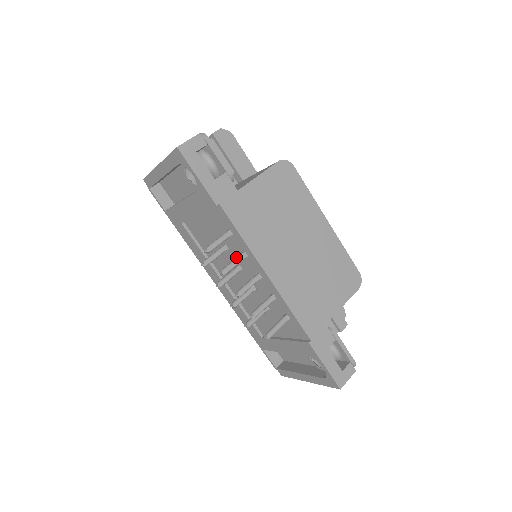
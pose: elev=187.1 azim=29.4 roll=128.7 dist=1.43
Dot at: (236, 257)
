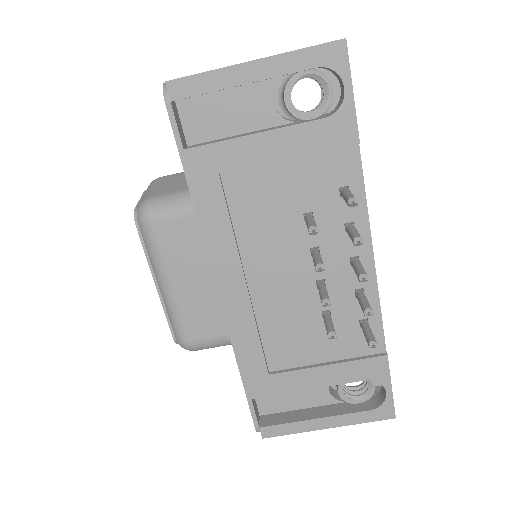
Dot at: (350, 227)
